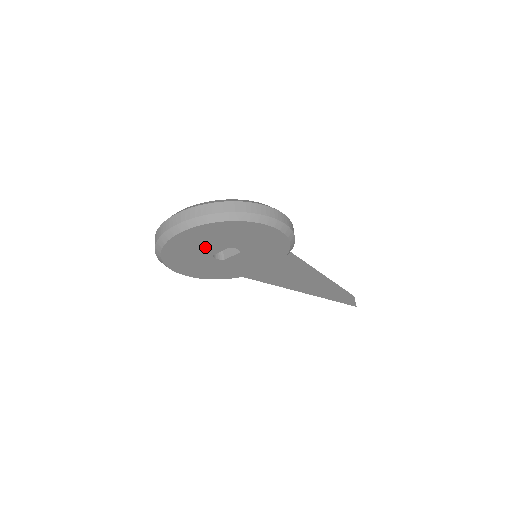
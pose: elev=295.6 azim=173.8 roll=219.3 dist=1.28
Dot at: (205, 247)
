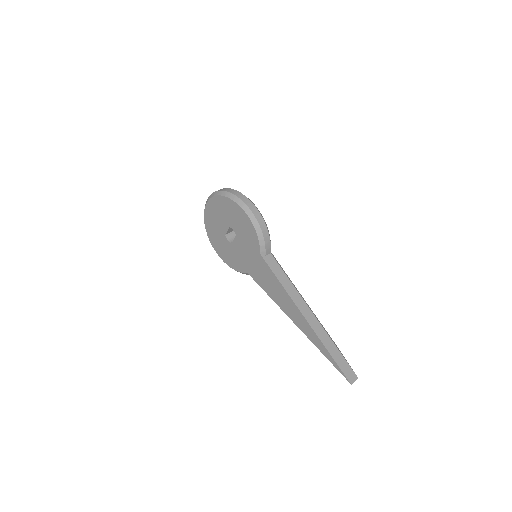
Dot at: (220, 223)
